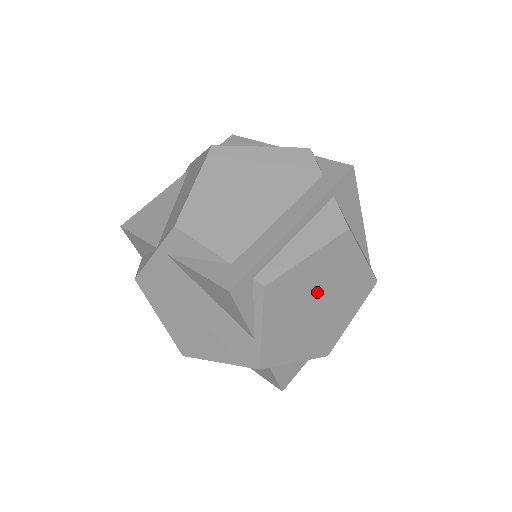
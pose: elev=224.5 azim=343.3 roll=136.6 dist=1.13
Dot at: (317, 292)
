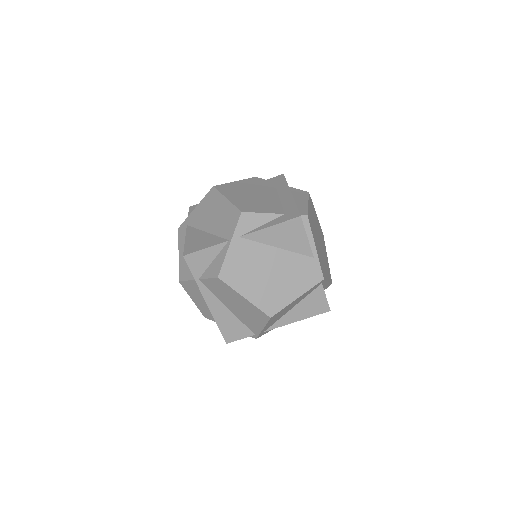
Dot at: (316, 230)
